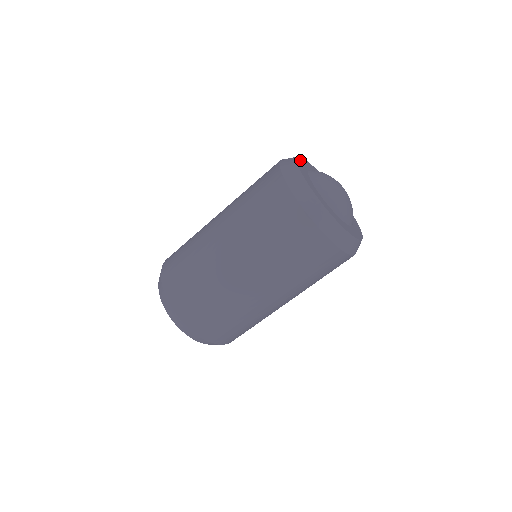
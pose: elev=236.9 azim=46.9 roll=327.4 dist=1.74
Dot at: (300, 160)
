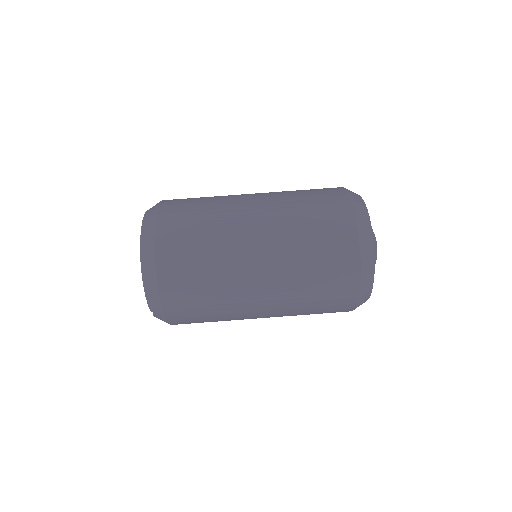
Dot at: occluded
